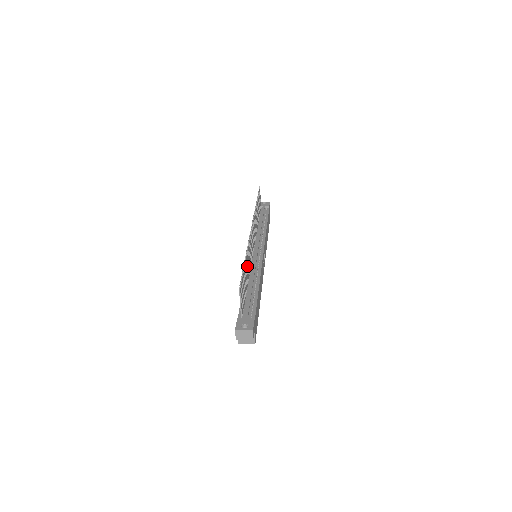
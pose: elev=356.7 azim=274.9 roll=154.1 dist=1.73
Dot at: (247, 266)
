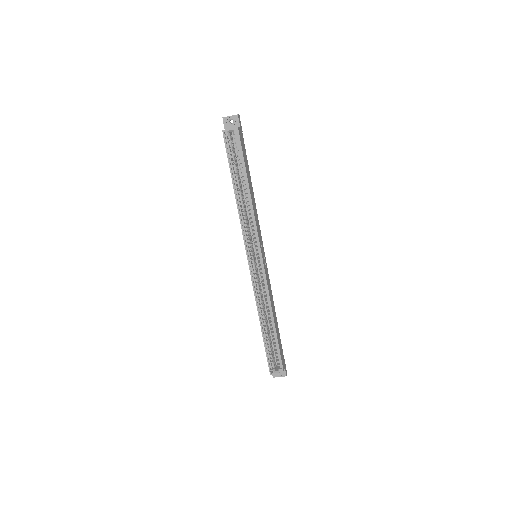
Dot at: occluded
